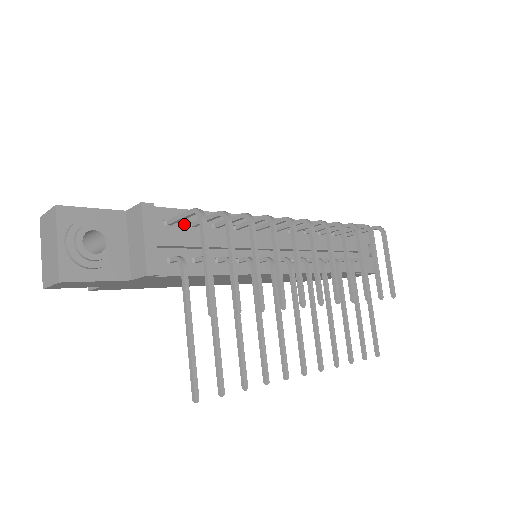
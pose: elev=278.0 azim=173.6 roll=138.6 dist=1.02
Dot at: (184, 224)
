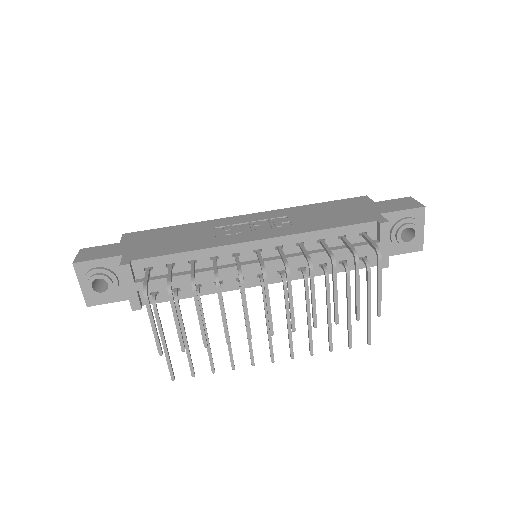
Dot at: (162, 267)
